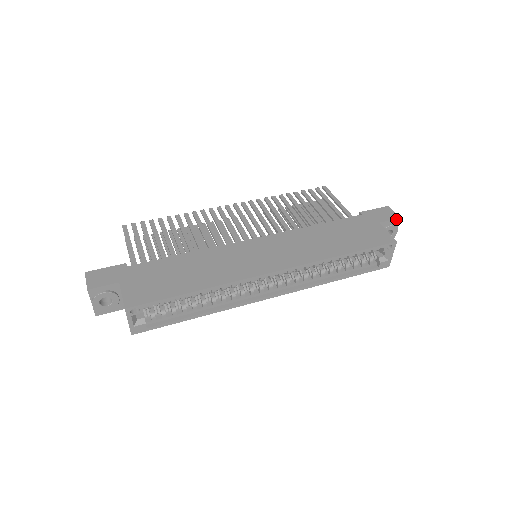
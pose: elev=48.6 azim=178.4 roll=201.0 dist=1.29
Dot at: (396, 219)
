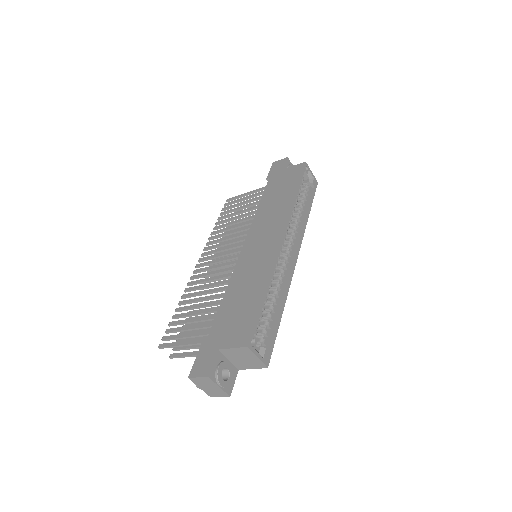
Dot at: (287, 160)
